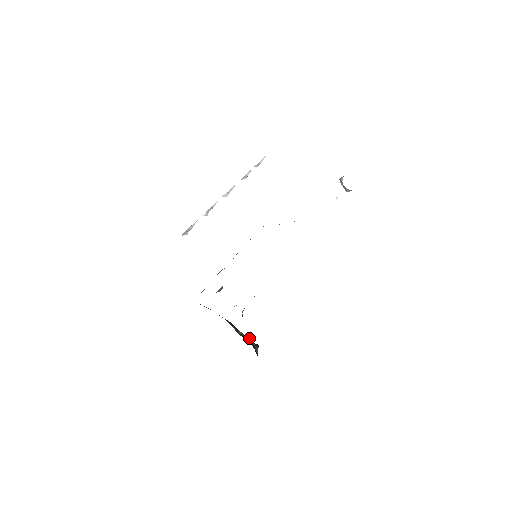
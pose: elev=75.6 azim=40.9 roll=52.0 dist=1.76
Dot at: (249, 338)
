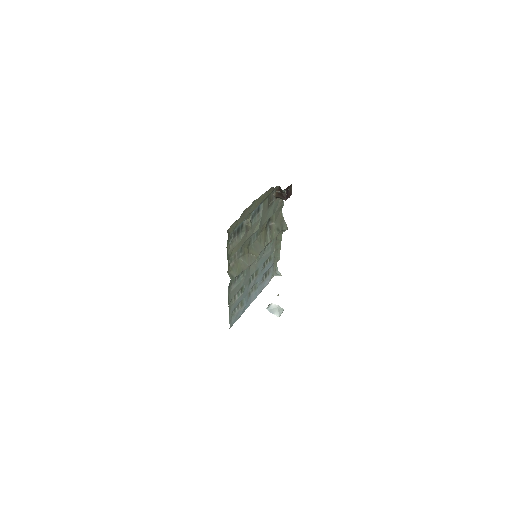
Dot at: occluded
